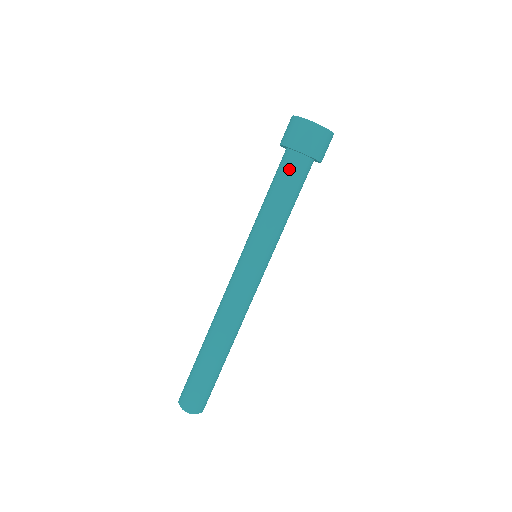
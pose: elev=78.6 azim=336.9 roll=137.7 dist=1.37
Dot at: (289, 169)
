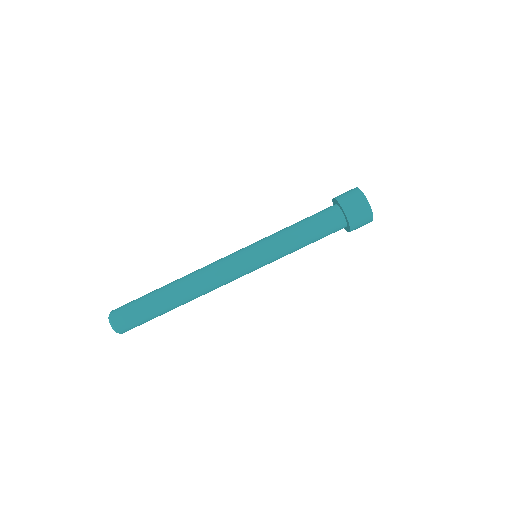
Dot at: (328, 217)
